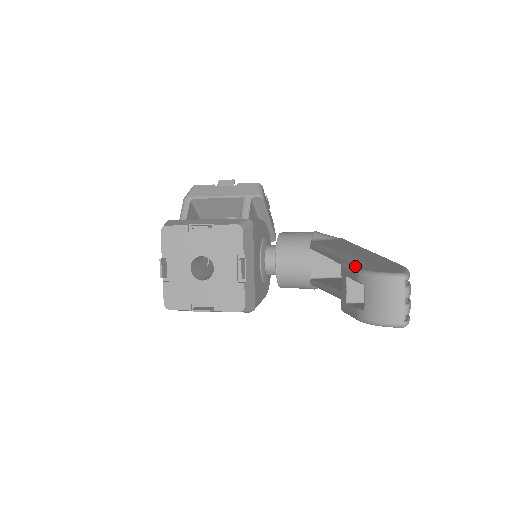
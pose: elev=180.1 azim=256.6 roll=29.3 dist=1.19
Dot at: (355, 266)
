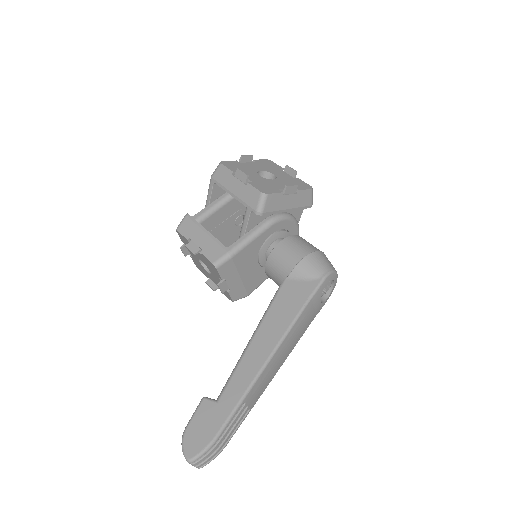
Dot at: (192, 419)
